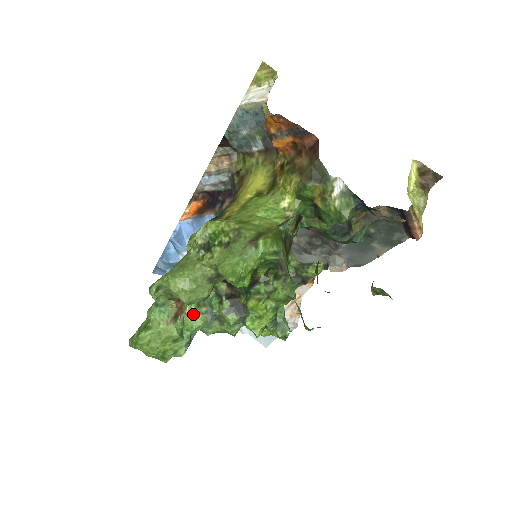
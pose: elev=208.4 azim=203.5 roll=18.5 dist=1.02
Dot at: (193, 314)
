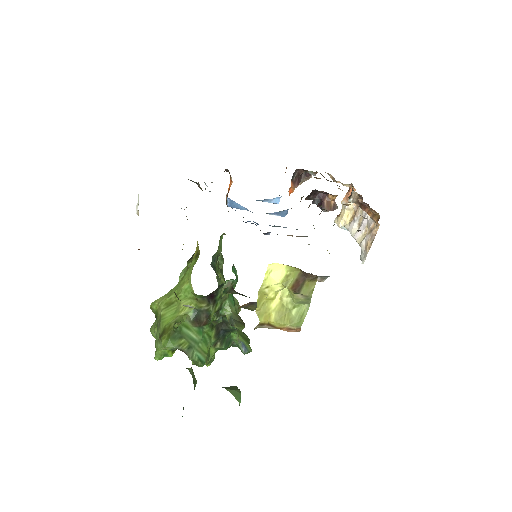
Dot at: occluded
